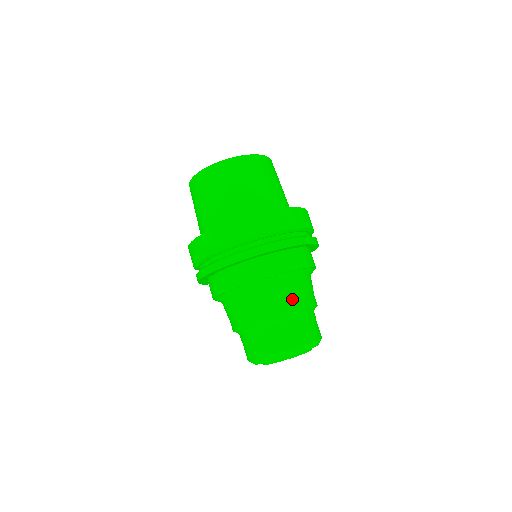
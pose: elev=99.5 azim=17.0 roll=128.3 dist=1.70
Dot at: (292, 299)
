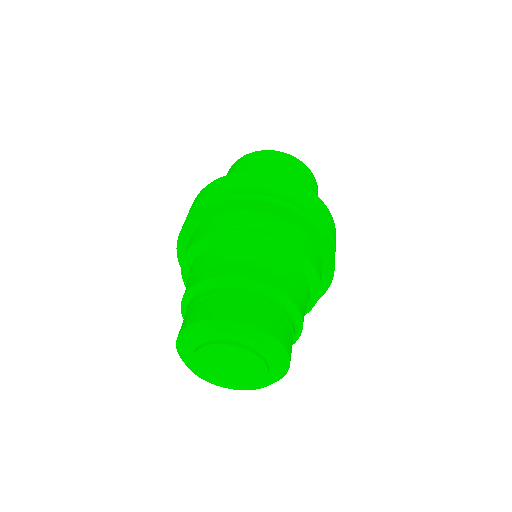
Dot at: (287, 281)
